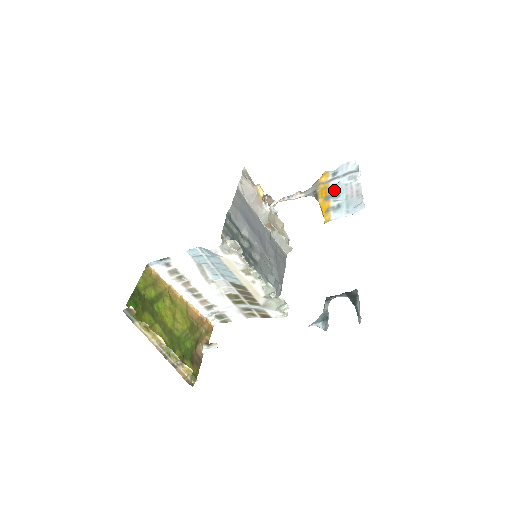
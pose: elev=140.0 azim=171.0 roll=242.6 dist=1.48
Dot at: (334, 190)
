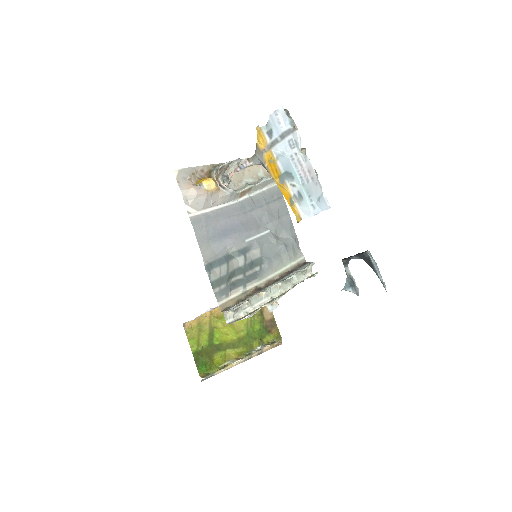
Dot at: (283, 166)
